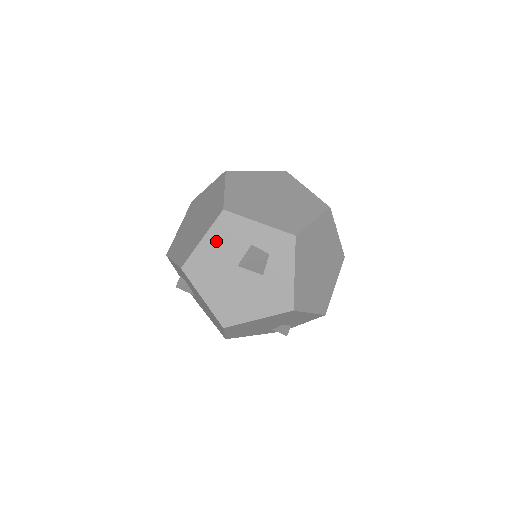
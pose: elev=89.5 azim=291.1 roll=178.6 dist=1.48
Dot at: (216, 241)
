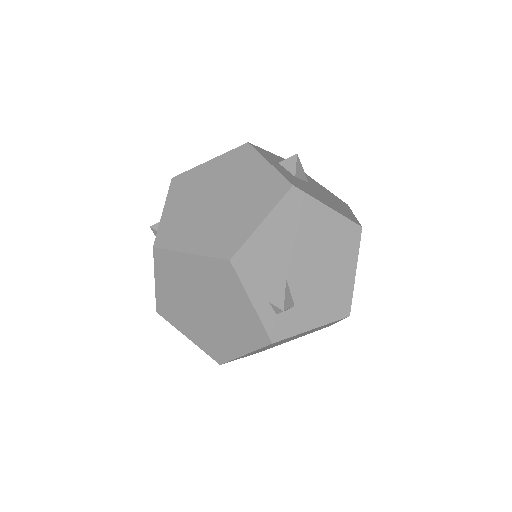
Dot at: occluded
